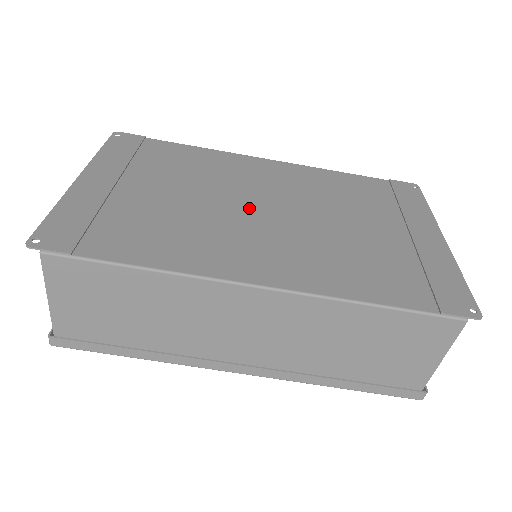
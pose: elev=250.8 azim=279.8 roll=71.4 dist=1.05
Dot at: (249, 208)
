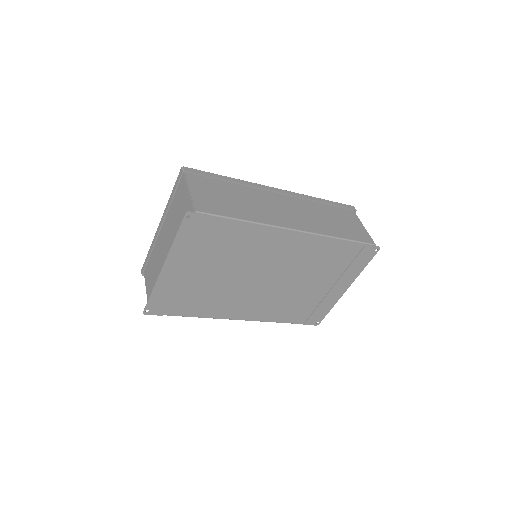
Dot at: (256, 280)
